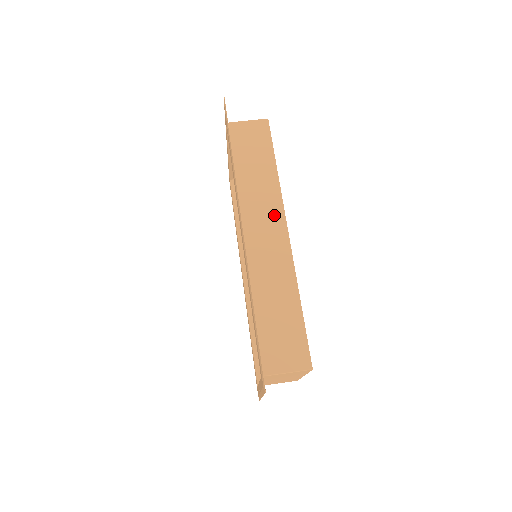
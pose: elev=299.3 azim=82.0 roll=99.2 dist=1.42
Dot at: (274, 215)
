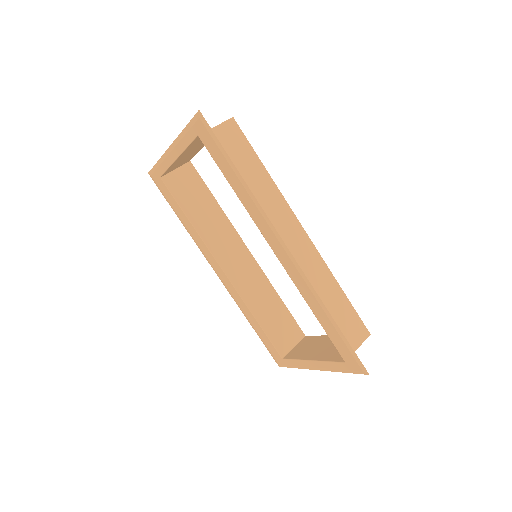
Dot at: (288, 220)
